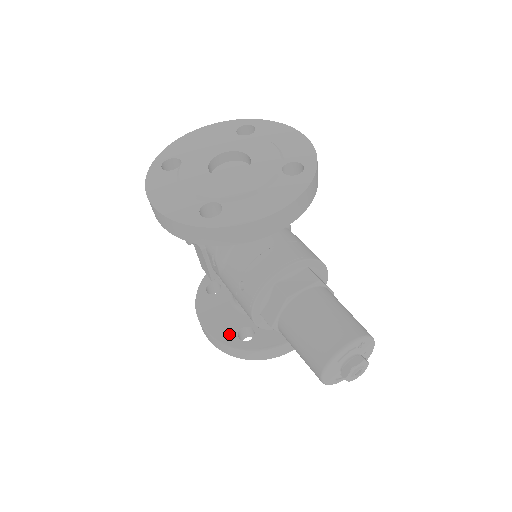
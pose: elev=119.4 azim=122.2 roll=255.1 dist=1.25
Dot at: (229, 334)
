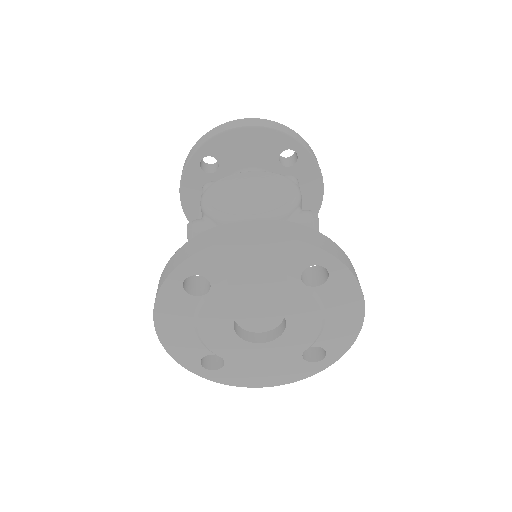
Dot at: occluded
